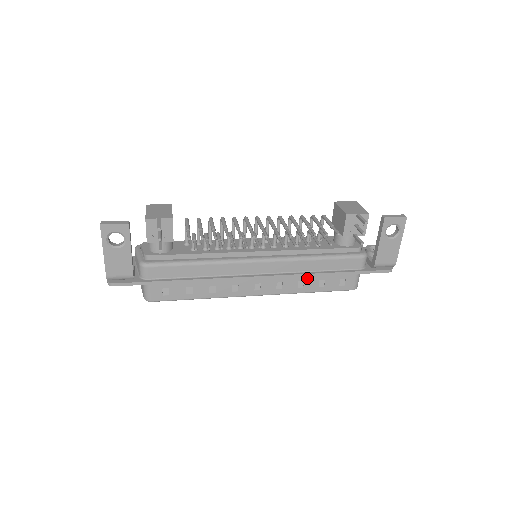
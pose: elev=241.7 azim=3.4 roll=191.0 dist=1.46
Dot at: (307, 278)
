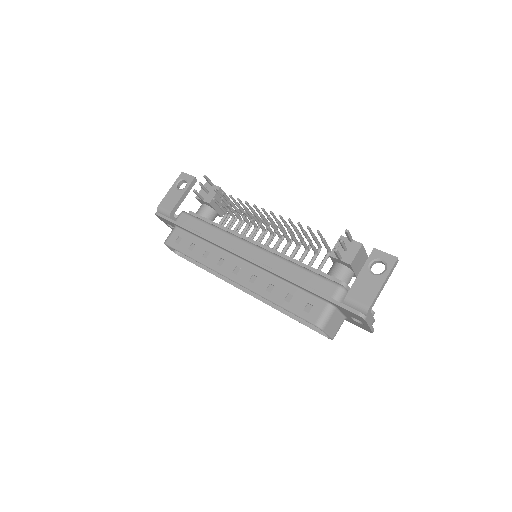
Dot at: (279, 284)
